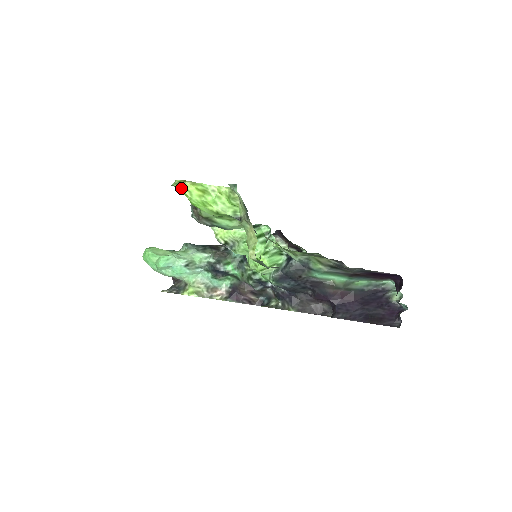
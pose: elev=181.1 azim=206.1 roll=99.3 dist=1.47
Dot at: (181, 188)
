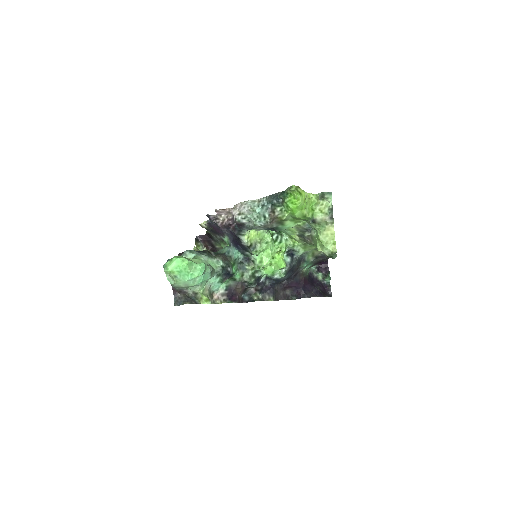
Dot at: (300, 193)
